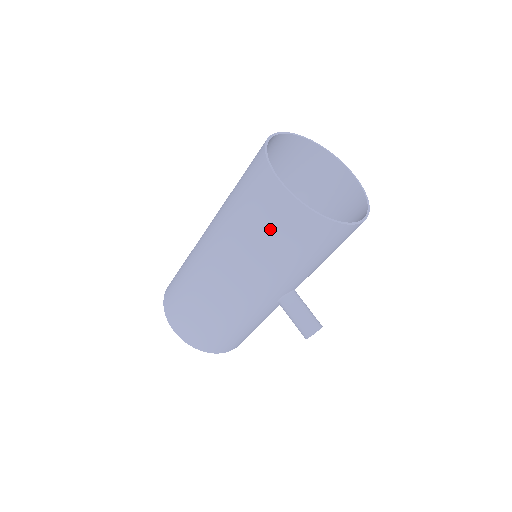
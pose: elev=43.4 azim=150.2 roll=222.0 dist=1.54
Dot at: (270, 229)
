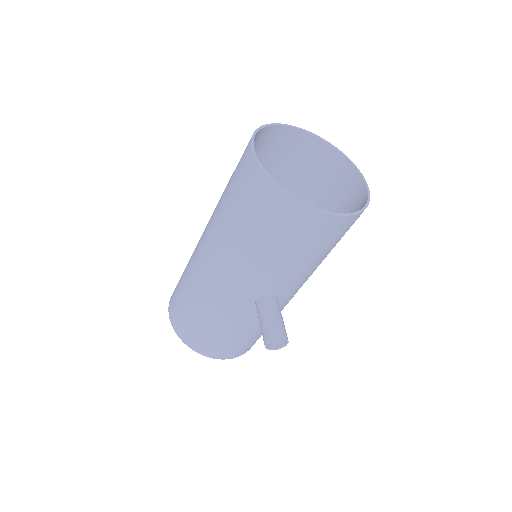
Dot at: (239, 201)
